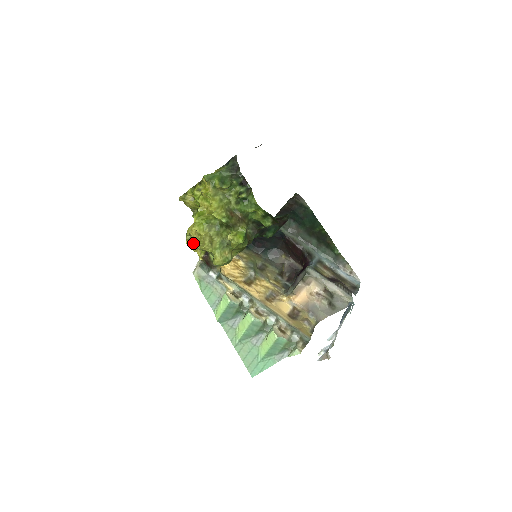
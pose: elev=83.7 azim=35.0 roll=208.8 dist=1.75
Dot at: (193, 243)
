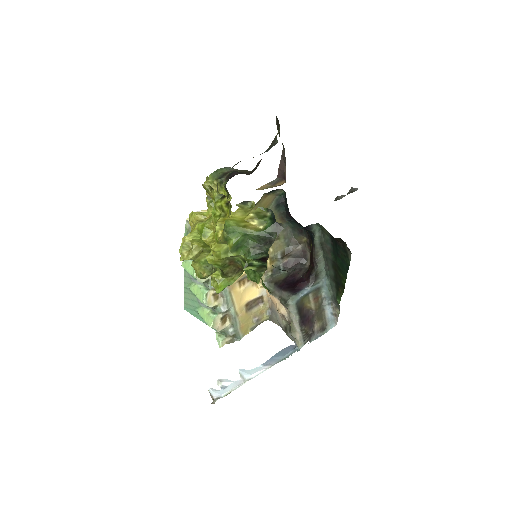
Dot at: (182, 238)
